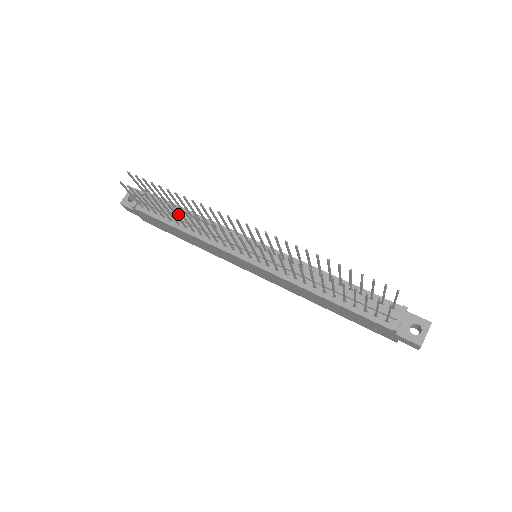
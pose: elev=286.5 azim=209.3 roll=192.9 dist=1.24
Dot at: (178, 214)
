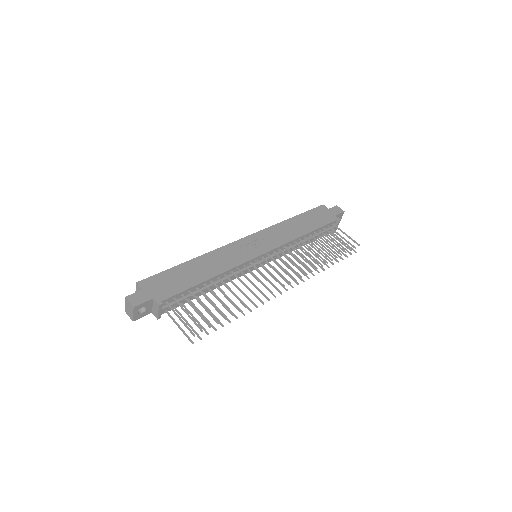
Dot at: (202, 291)
